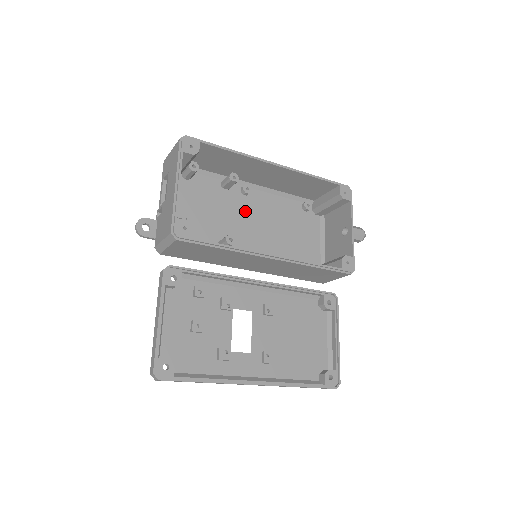
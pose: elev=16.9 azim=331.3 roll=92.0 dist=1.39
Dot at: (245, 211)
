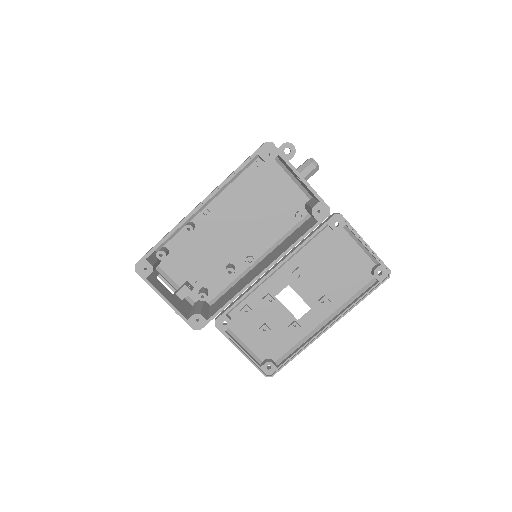
Dot at: (220, 227)
